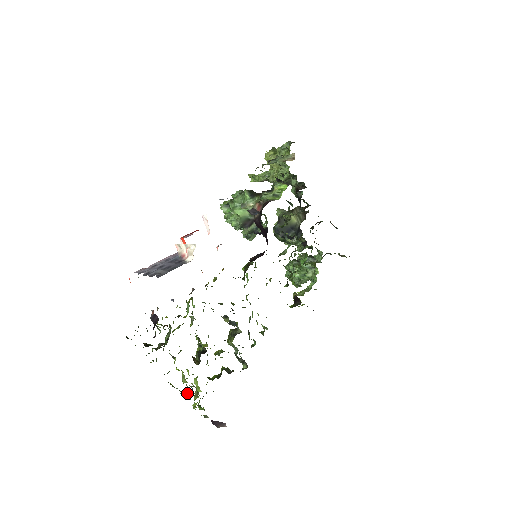
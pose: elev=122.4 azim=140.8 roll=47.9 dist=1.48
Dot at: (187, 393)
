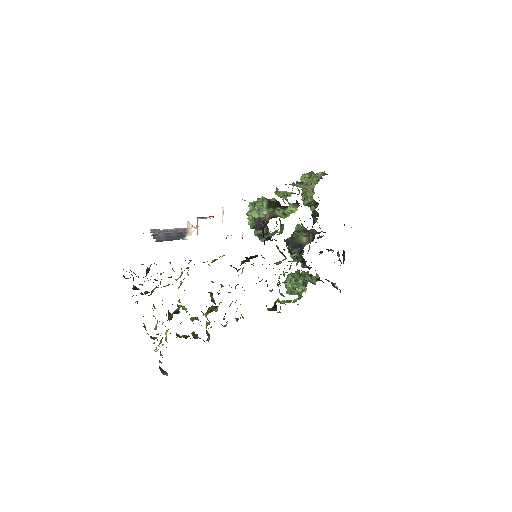
Dot at: (152, 338)
